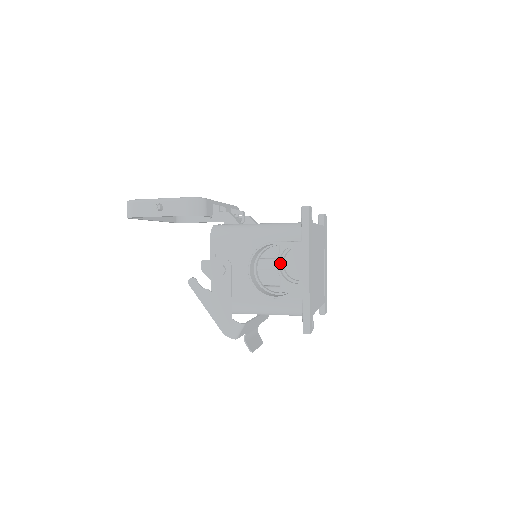
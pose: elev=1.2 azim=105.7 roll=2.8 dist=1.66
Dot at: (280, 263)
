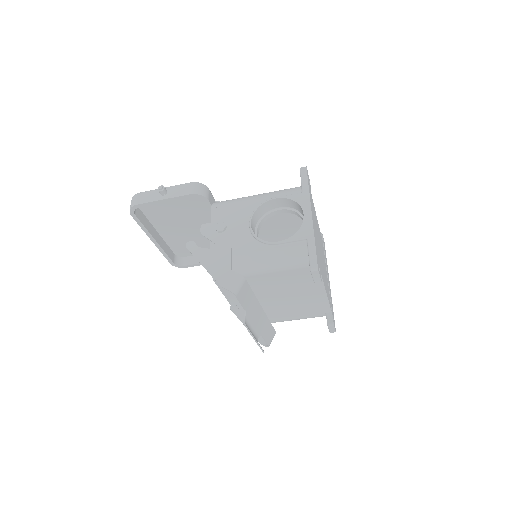
Dot at: occluded
